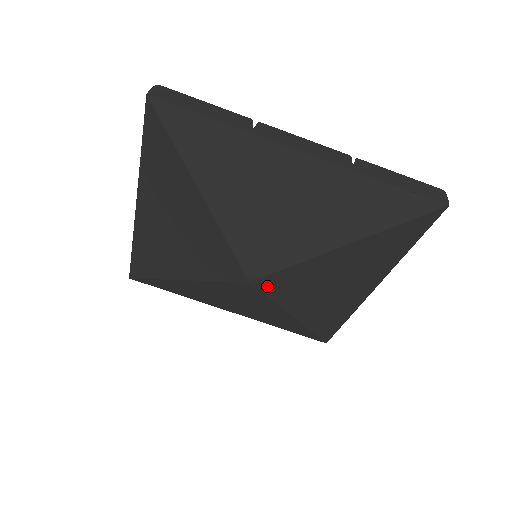
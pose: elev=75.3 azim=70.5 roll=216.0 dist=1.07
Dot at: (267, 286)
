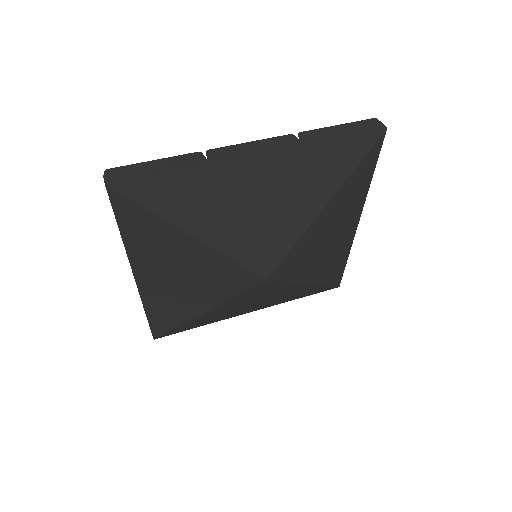
Dot at: (281, 274)
